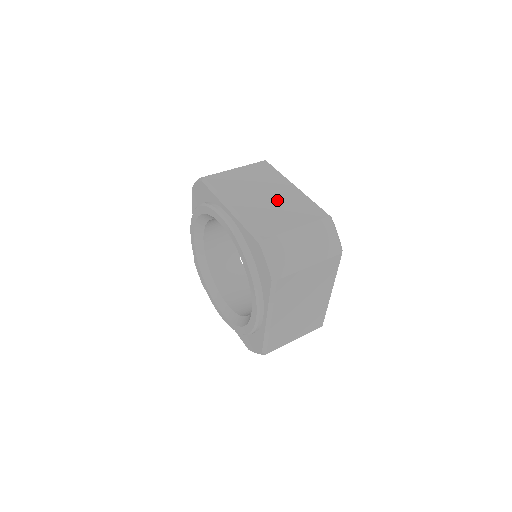
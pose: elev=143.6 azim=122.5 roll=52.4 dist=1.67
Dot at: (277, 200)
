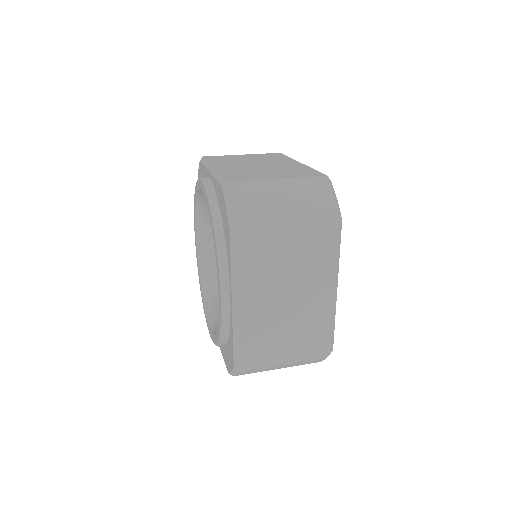
Dot at: (270, 167)
